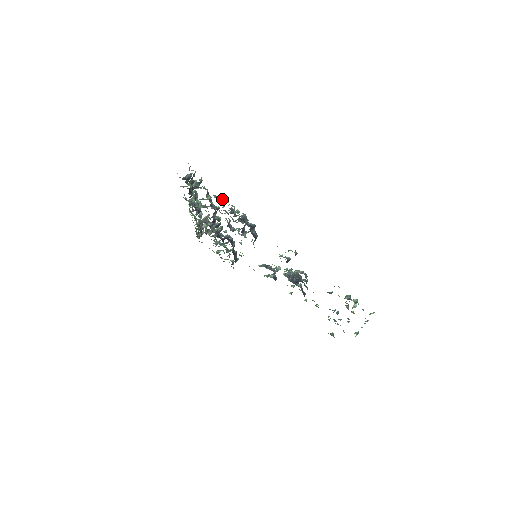
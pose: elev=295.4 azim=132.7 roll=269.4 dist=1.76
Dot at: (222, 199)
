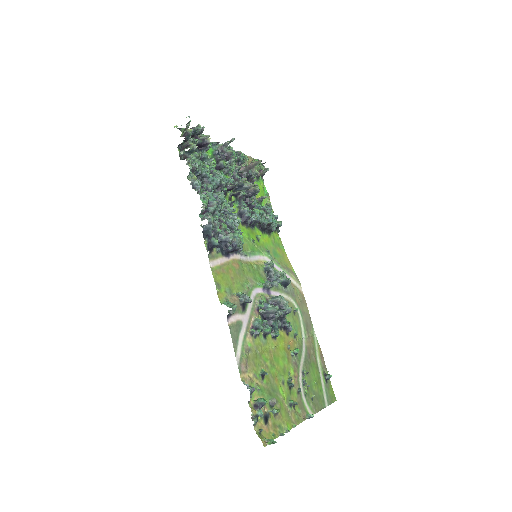
Dot at: (198, 189)
